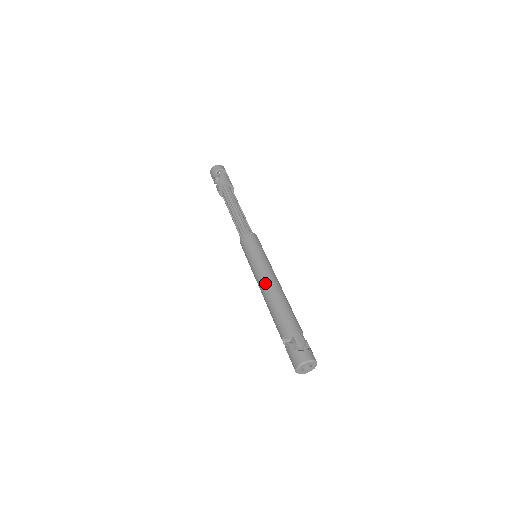
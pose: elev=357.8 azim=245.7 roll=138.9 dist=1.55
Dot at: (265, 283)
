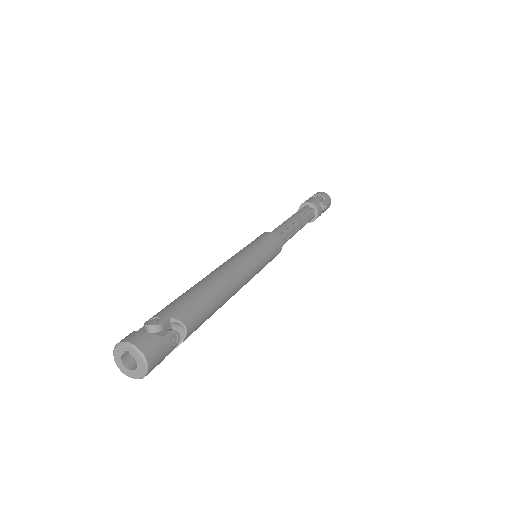
Dot at: occluded
